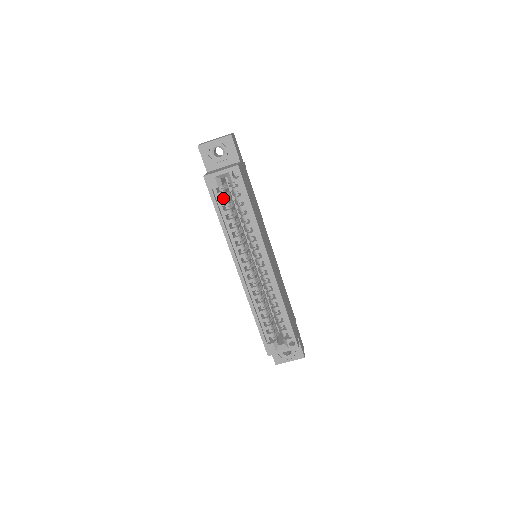
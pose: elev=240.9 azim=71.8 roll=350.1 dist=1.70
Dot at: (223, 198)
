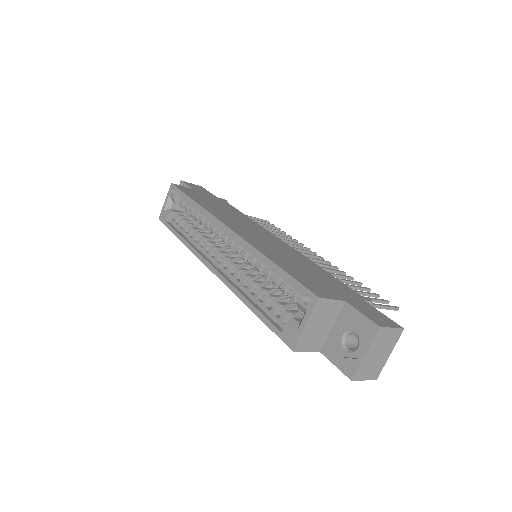
Dot at: (180, 221)
